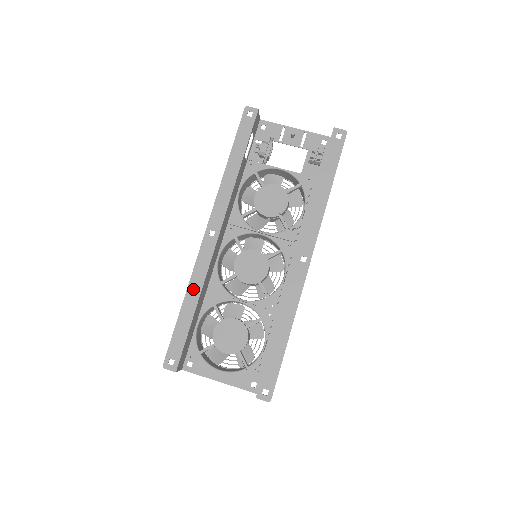
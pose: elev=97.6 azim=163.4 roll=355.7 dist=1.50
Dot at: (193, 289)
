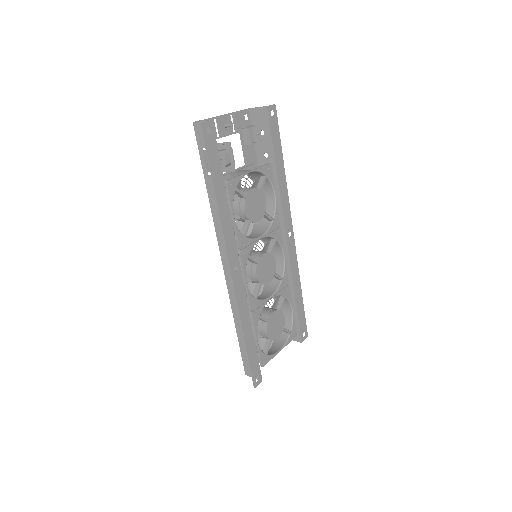
Dot at: (245, 321)
